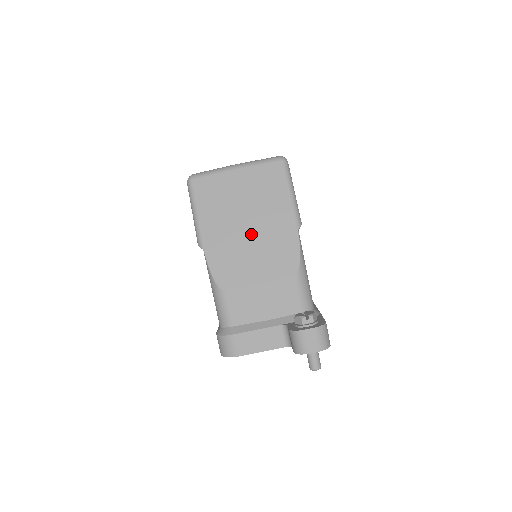
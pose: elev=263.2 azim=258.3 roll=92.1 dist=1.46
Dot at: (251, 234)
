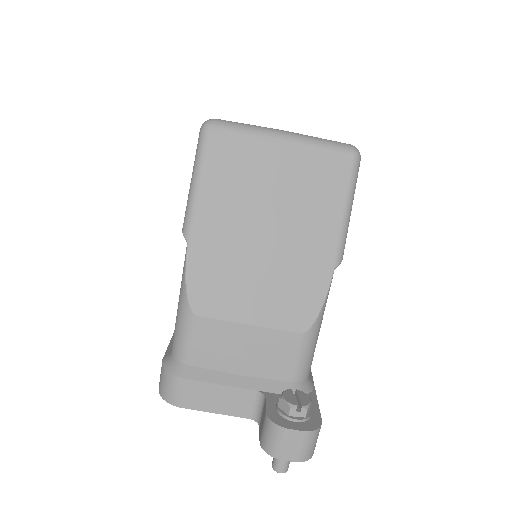
Dot at: (265, 248)
